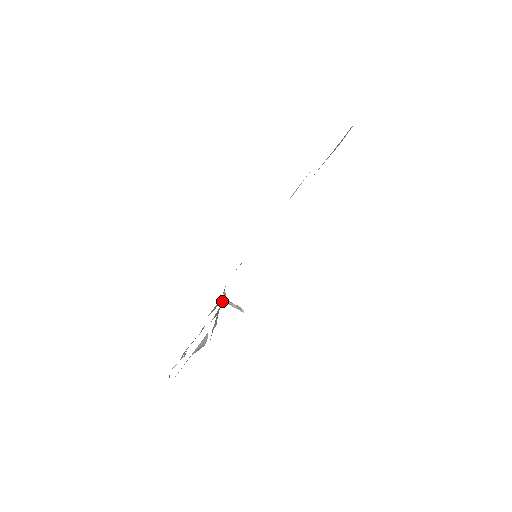
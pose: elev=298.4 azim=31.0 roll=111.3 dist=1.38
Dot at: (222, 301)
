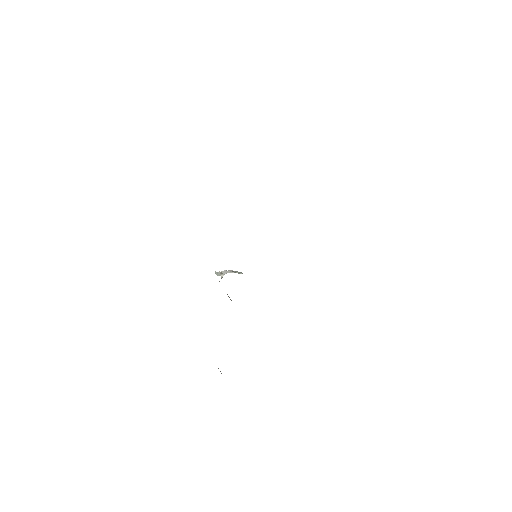
Dot at: occluded
